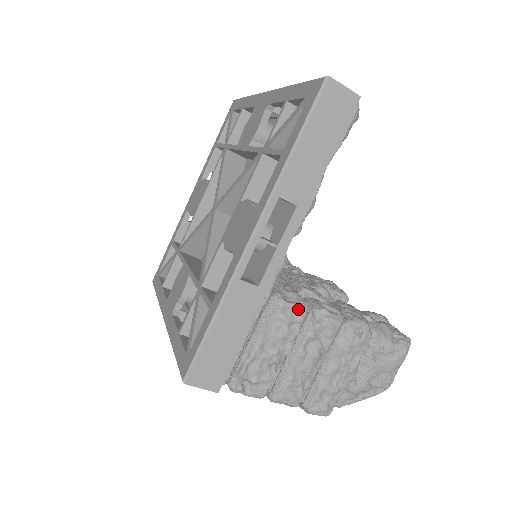
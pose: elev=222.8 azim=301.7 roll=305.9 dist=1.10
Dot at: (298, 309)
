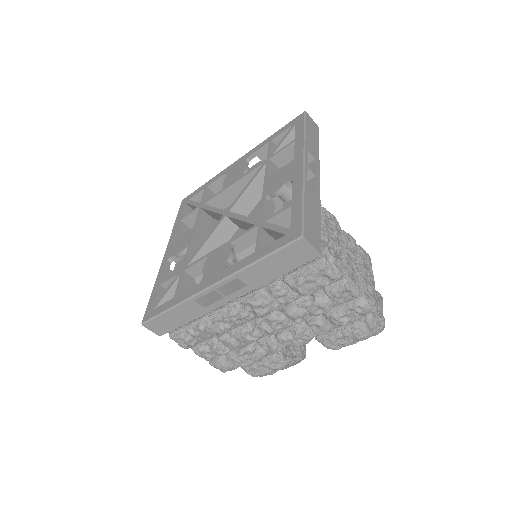
Dot at: (335, 220)
